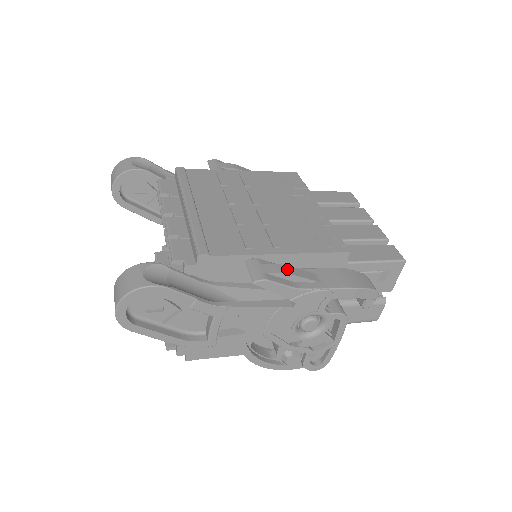
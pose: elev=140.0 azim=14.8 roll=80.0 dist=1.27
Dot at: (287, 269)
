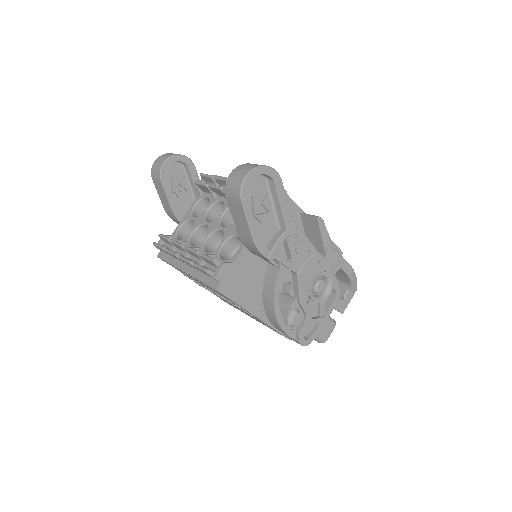
Dot at: occluded
